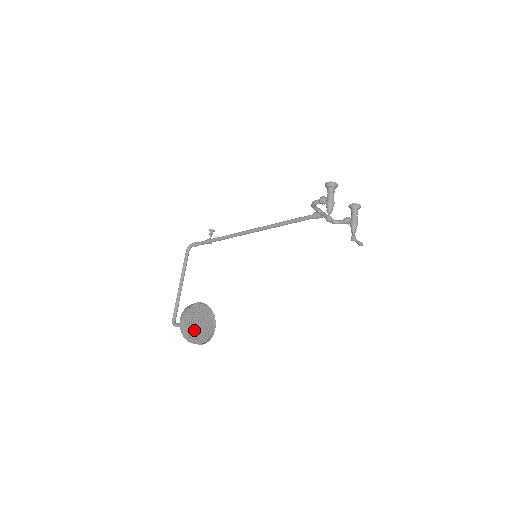
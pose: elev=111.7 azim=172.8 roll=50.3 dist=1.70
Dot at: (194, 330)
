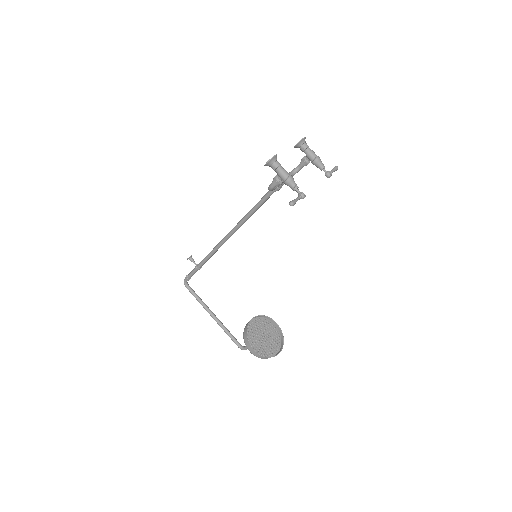
Dot at: (267, 346)
